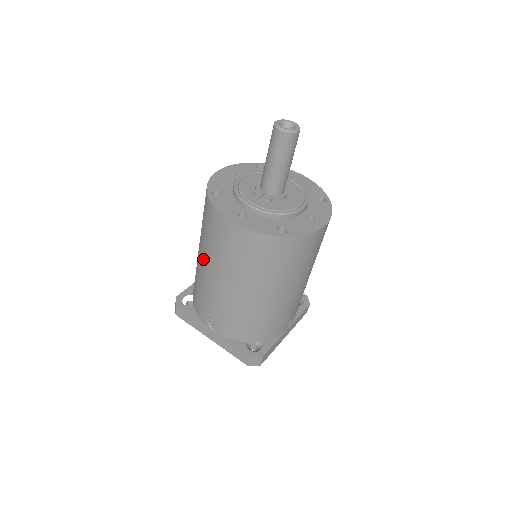
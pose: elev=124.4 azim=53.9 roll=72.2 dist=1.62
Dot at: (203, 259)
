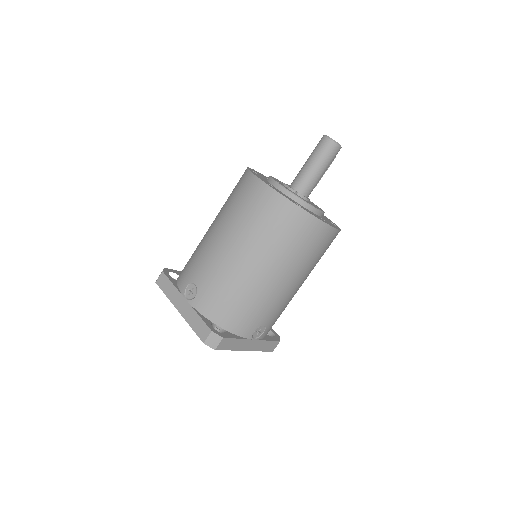
Dot at: (214, 224)
